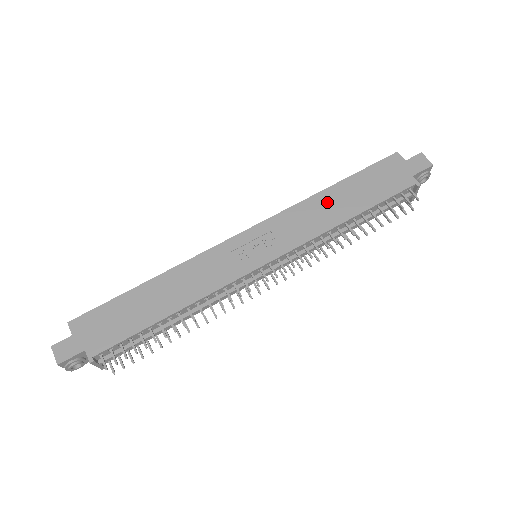
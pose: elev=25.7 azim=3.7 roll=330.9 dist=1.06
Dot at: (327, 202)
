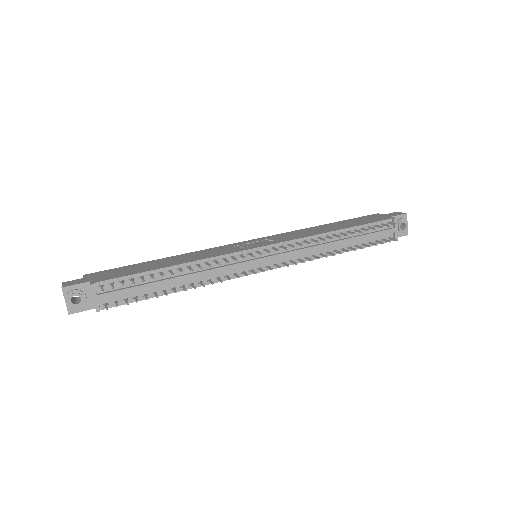
Dot at: (318, 228)
